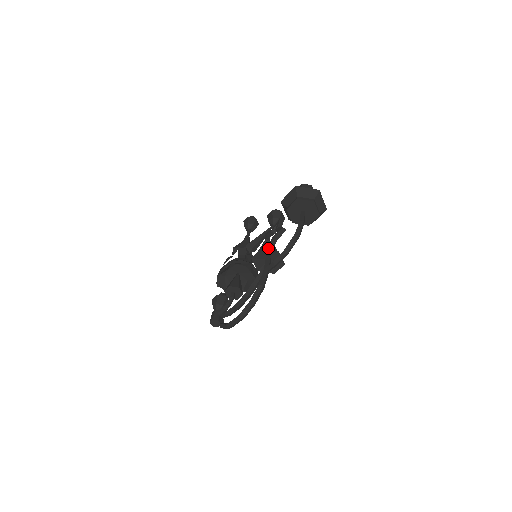
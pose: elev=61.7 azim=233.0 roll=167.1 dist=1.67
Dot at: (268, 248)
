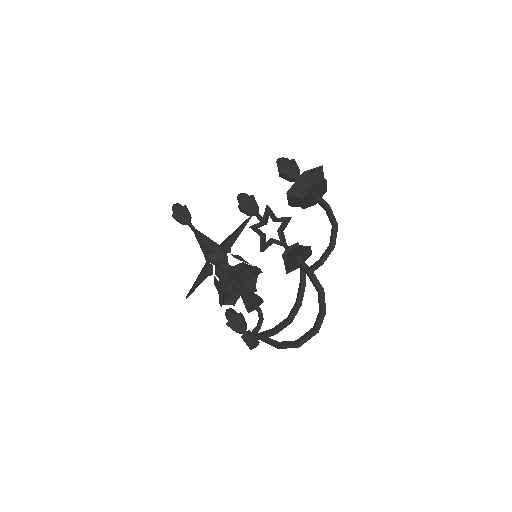
Dot at: (294, 247)
